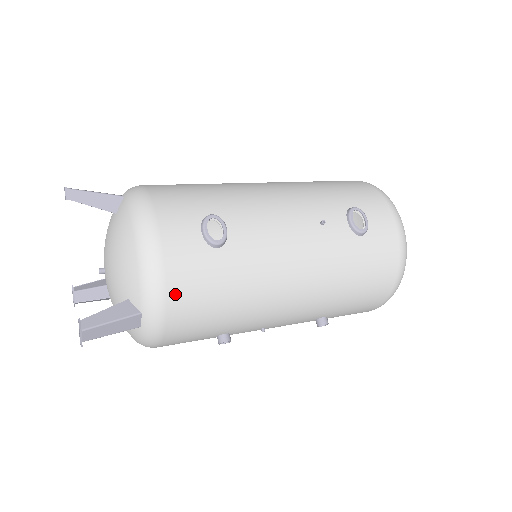
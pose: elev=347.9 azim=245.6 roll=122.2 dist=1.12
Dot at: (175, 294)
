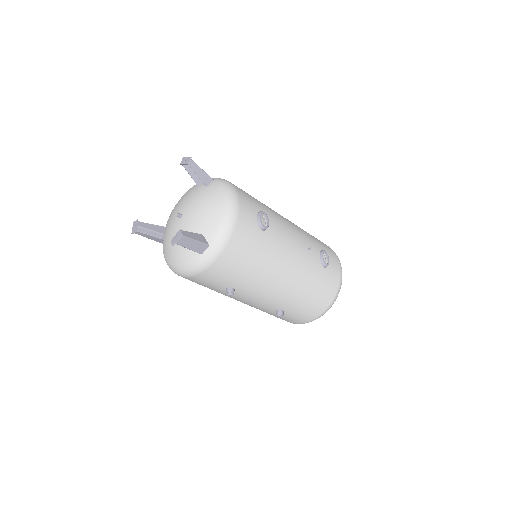
Dot at: (234, 243)
